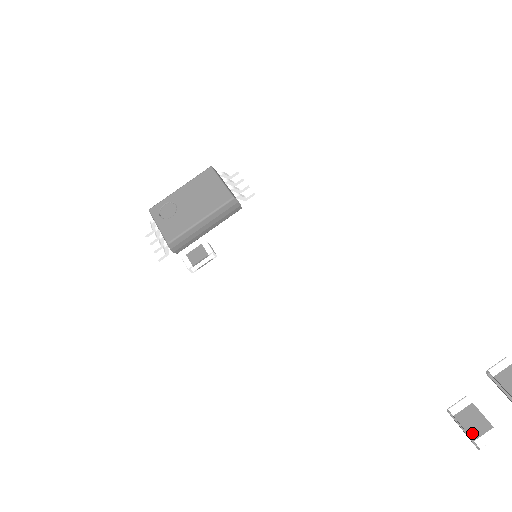
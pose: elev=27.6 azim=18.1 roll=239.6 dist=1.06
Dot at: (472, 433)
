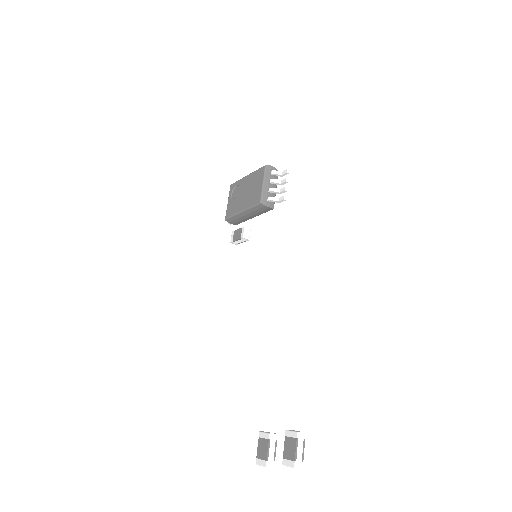
Dot at: (258, 454)
